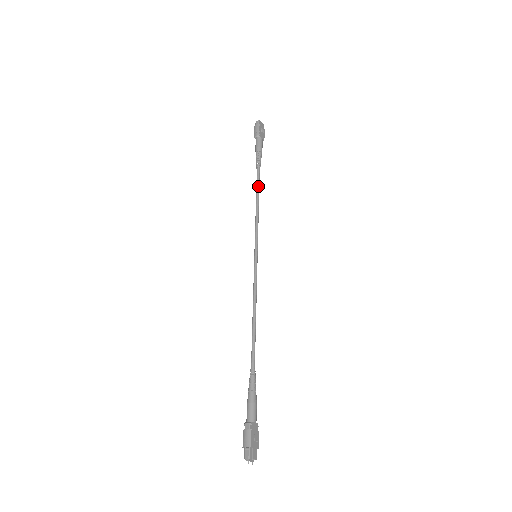
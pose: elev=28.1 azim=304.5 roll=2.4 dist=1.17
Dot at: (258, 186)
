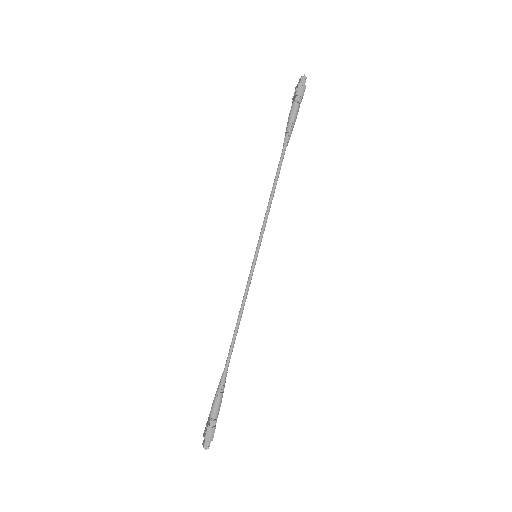
Dot at: occluded
